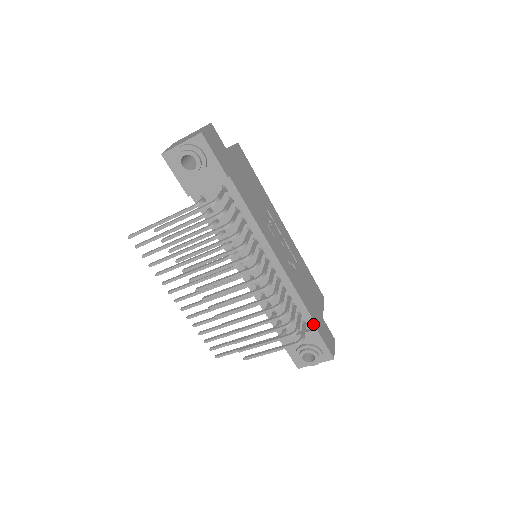
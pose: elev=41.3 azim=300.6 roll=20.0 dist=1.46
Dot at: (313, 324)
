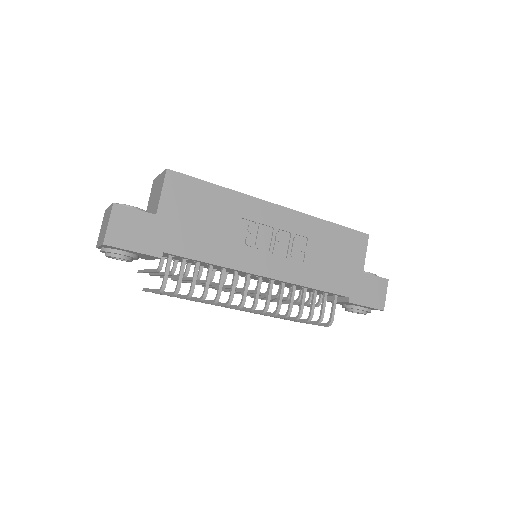
Dot at: (344, 296)
